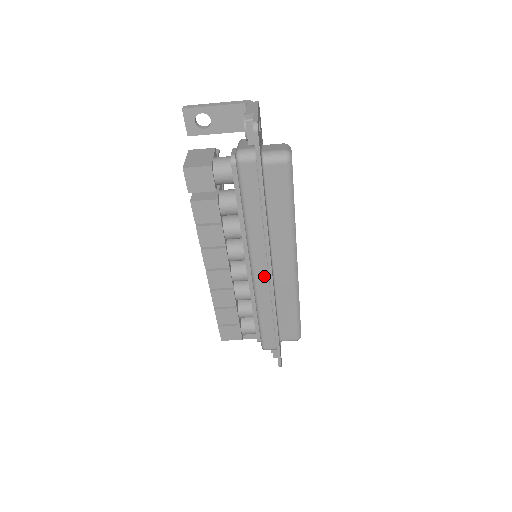
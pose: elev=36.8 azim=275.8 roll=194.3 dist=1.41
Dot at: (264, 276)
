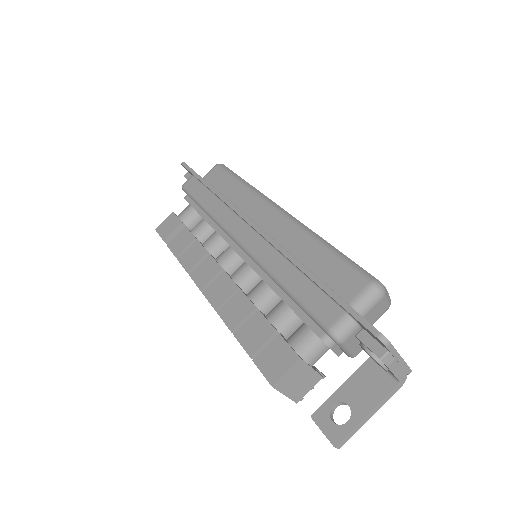
Dot at: (251, 235)
